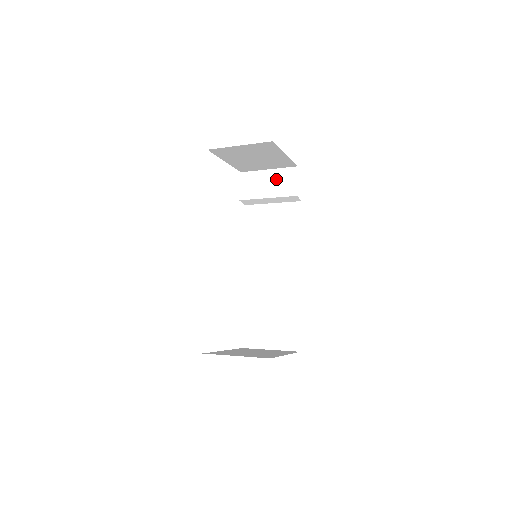
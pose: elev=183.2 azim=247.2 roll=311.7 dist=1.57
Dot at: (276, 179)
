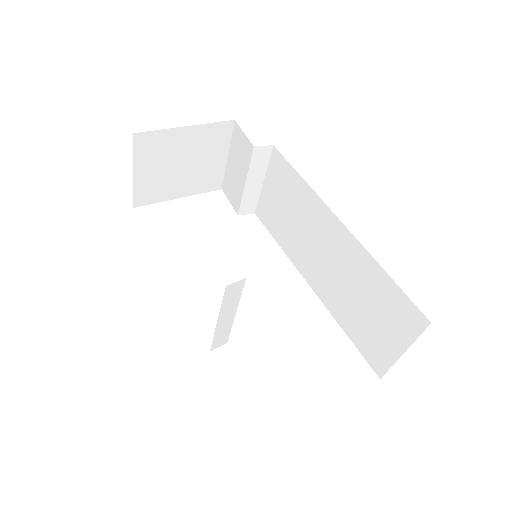
Dot at: (236, 157)
